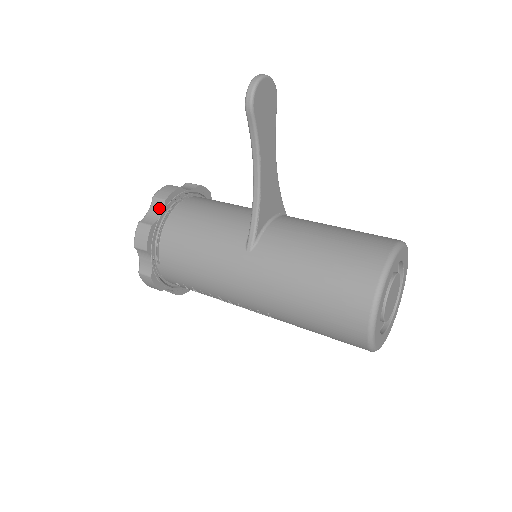
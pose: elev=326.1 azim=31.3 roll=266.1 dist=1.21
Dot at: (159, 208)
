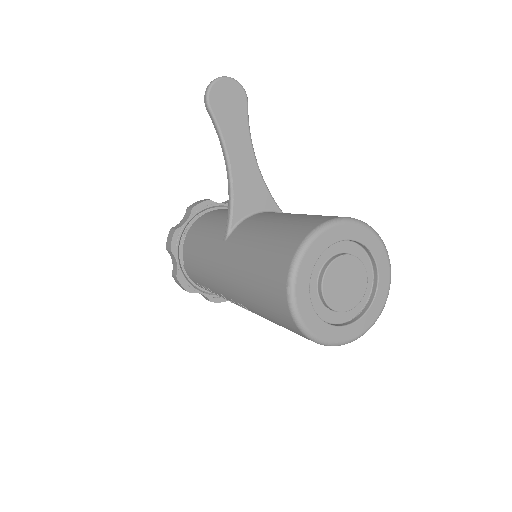
Dot at: (187, 216)
